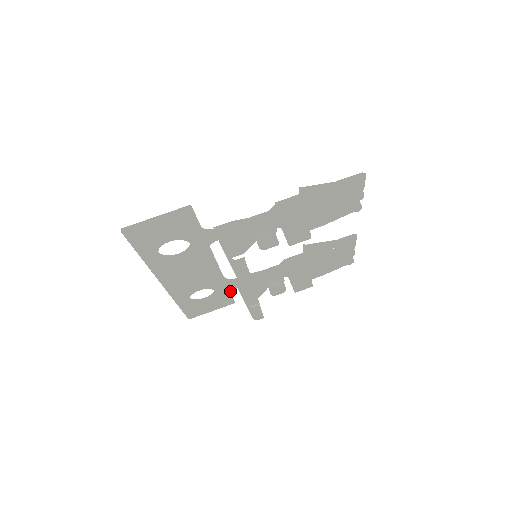
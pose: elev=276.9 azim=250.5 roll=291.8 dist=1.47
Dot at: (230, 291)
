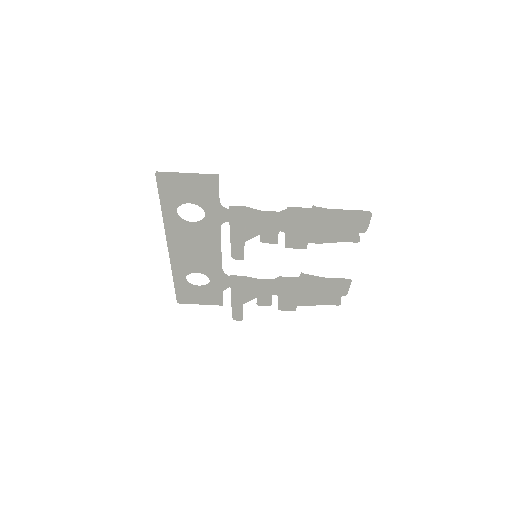
Dot at: (223, 288)
